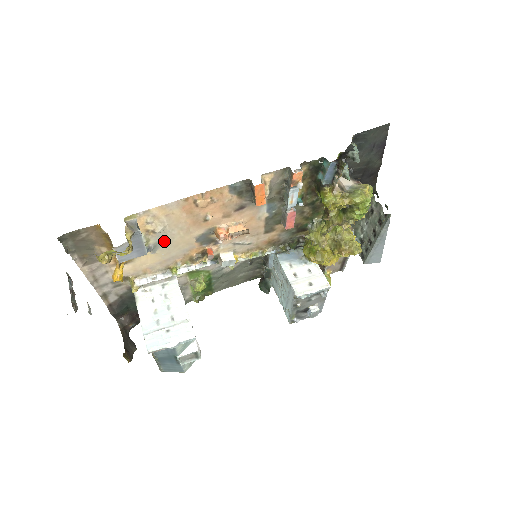
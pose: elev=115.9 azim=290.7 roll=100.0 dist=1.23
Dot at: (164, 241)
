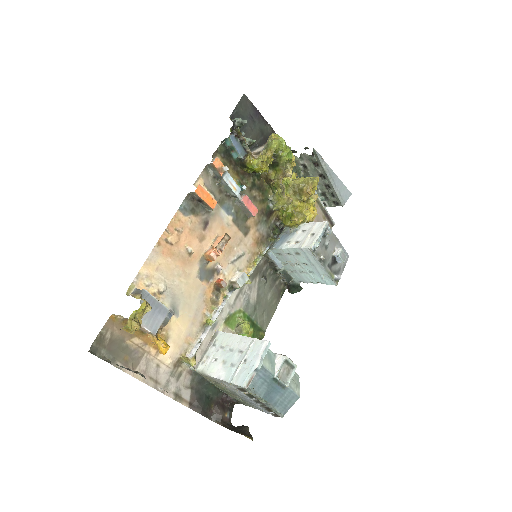
Dot at: (176, 298)
